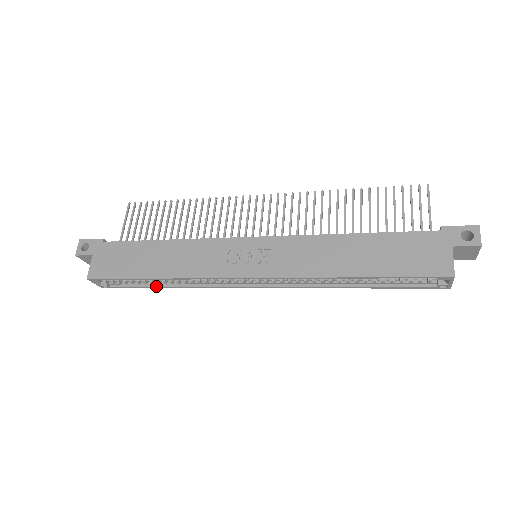
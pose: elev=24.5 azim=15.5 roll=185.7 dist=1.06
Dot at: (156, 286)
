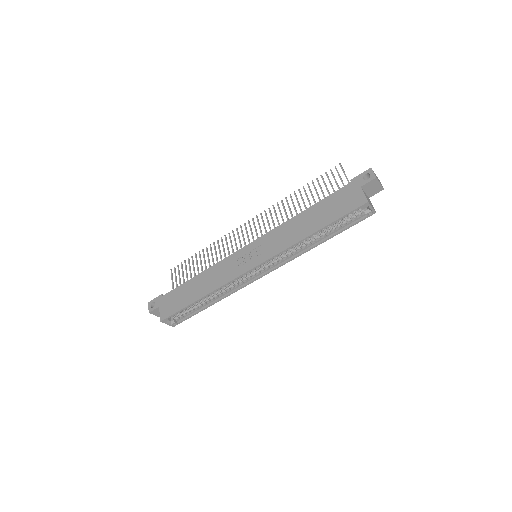
Dot at: (205, 307)
